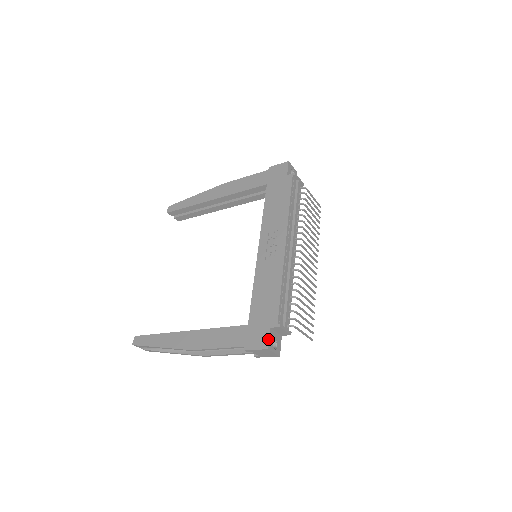
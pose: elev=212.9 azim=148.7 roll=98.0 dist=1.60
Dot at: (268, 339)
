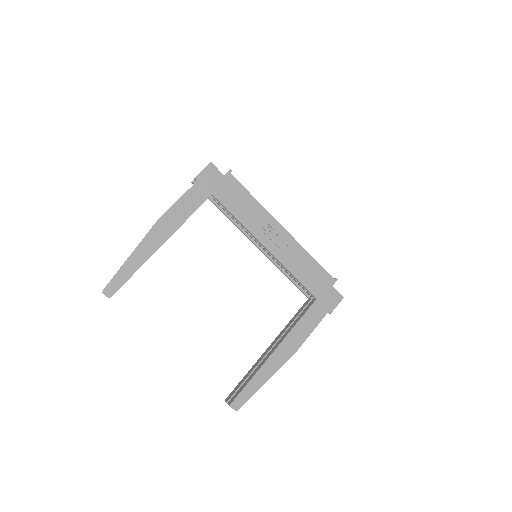
Dot at: (338, 293)
